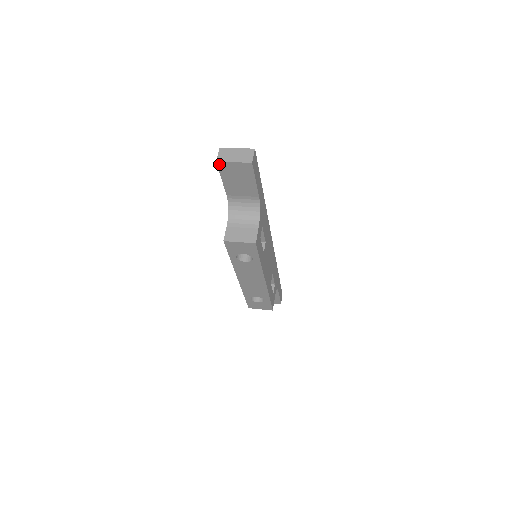
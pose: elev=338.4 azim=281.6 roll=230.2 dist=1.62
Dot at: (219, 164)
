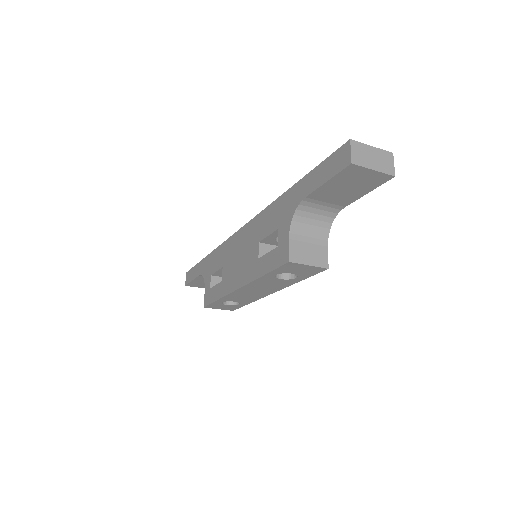
Dot at: (350, 166)
